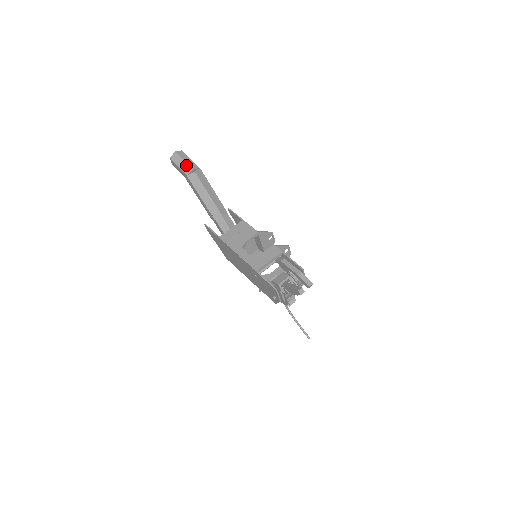
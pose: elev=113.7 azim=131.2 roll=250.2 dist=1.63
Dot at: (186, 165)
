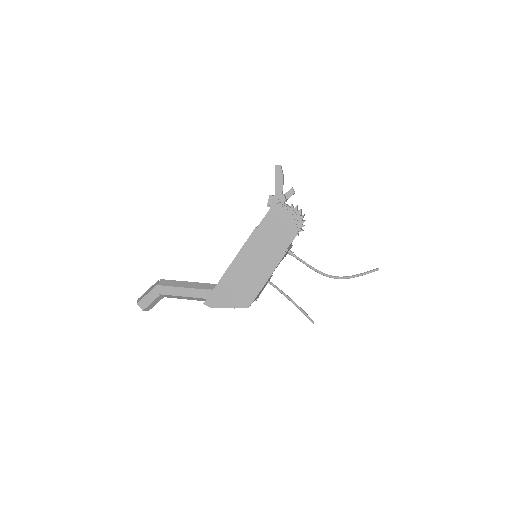
Dot at: (151, 287)
